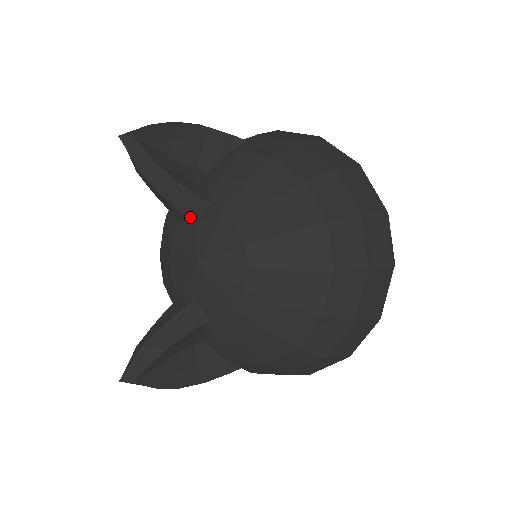
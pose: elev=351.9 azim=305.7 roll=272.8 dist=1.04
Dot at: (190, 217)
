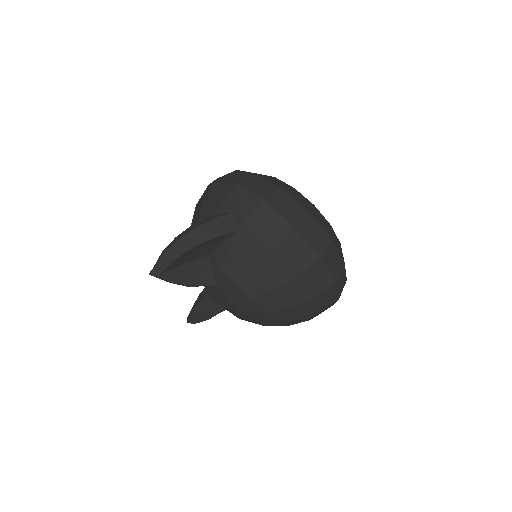
Dot at: occluded
